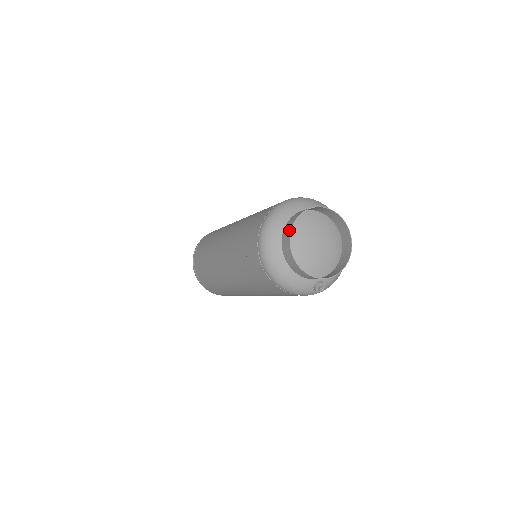
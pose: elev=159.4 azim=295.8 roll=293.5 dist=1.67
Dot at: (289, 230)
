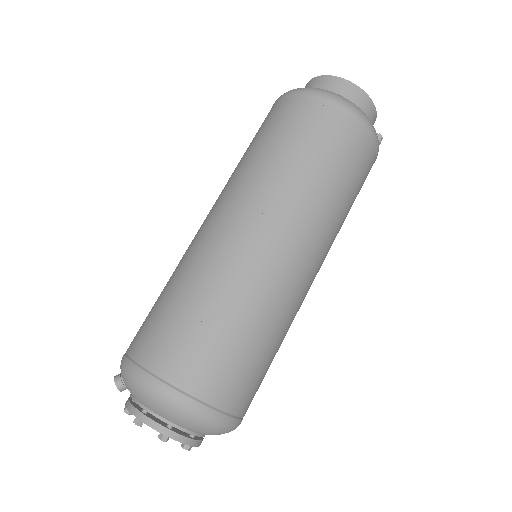
Dot at: (324, 77)
